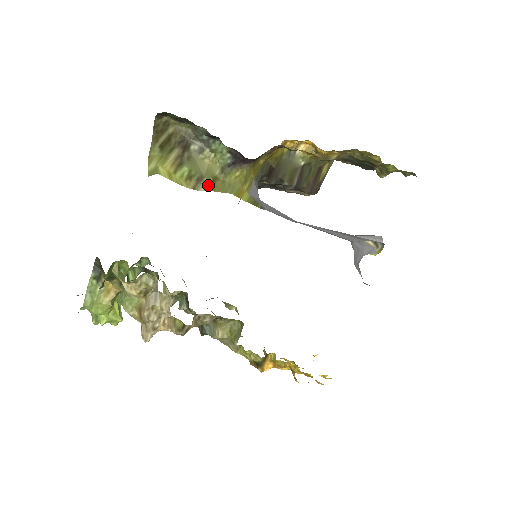
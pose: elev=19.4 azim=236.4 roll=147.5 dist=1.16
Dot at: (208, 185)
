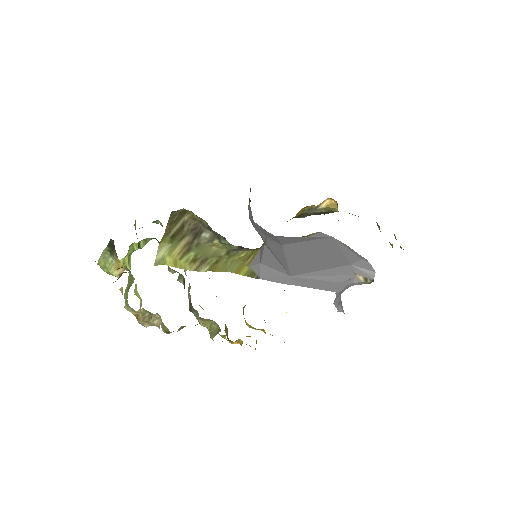
Dot at: (210, 266)
